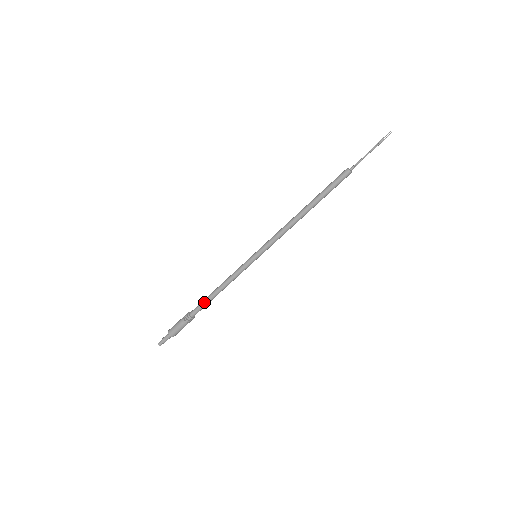
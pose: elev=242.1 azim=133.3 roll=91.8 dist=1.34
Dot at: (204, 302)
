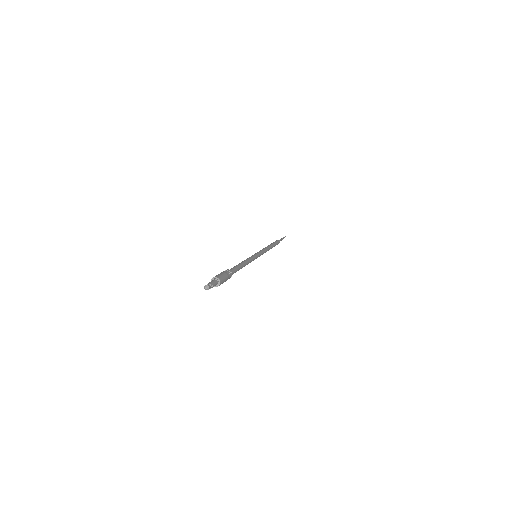
Dot at: (235, 266)
